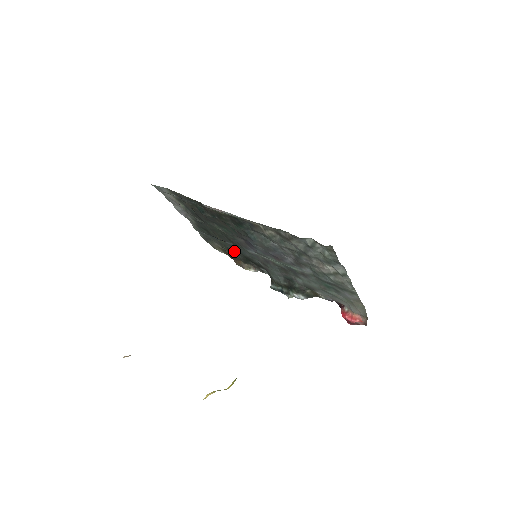
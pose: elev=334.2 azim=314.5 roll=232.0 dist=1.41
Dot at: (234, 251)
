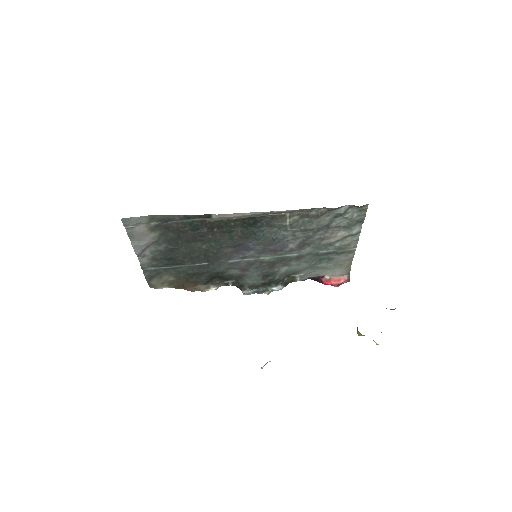
Dot at: (198, 273)
